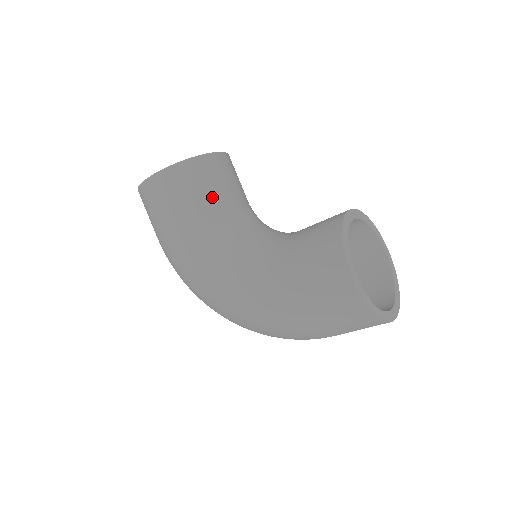
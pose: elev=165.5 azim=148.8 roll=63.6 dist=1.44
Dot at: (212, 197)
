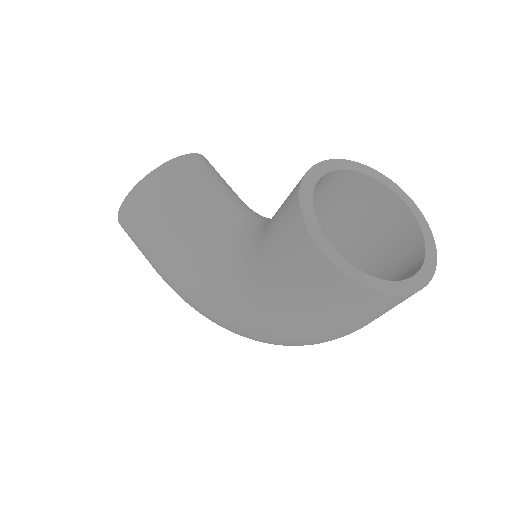
Dot at: (180, 209)
